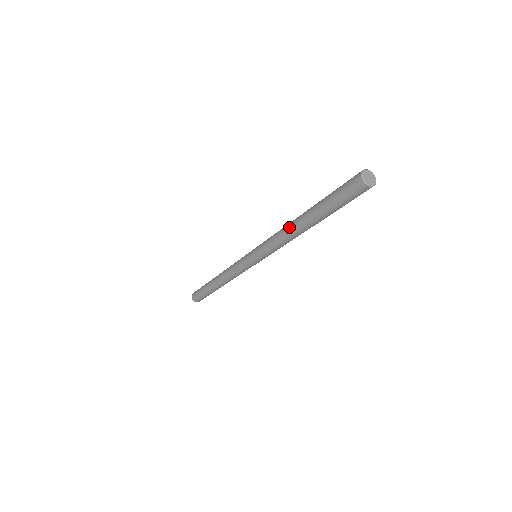
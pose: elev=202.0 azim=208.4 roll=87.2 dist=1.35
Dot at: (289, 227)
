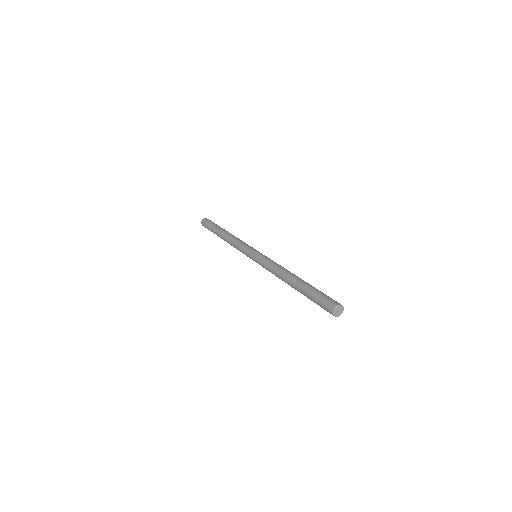
Dot at: occluded
